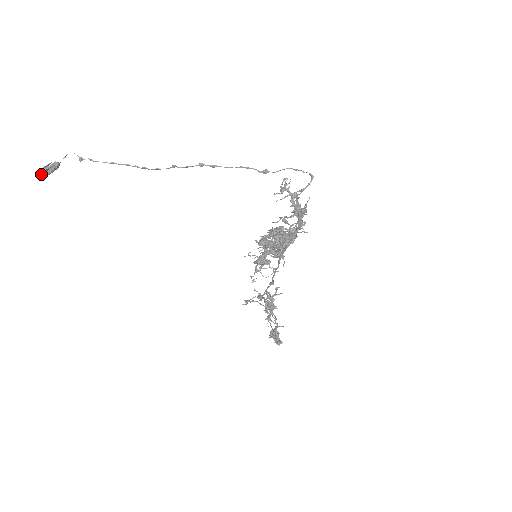
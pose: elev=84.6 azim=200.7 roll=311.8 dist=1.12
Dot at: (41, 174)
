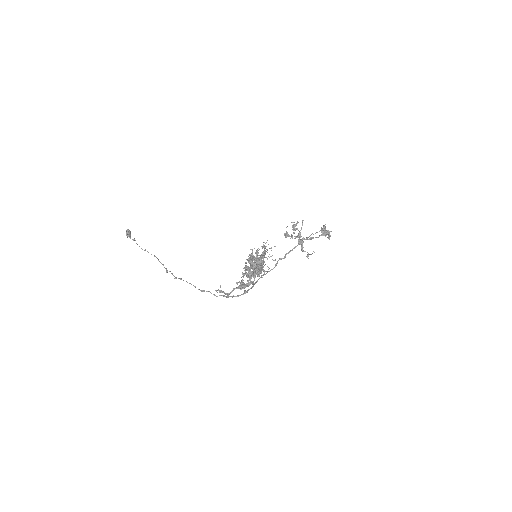
Dot at: occluded
